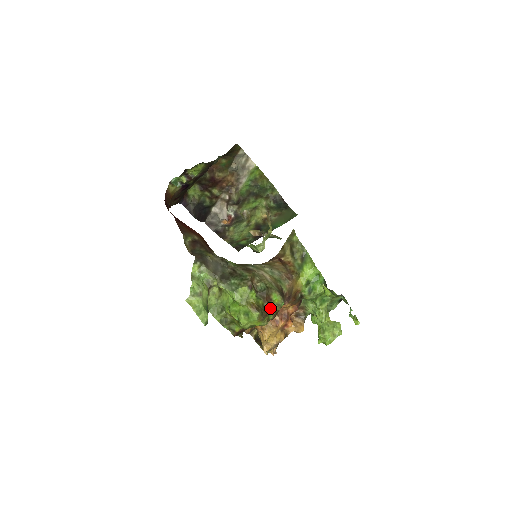
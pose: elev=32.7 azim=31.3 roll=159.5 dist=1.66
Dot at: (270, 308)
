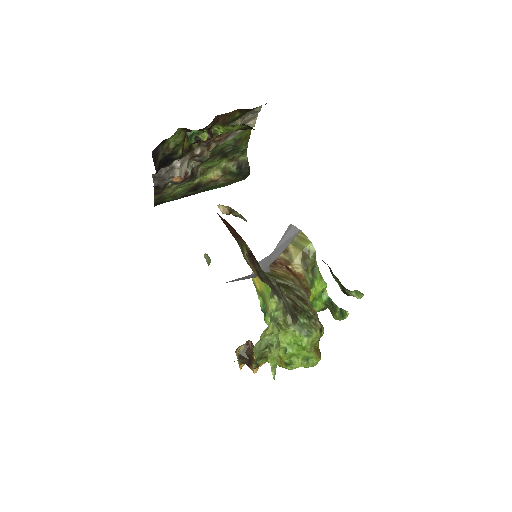
Dot at: occluded
